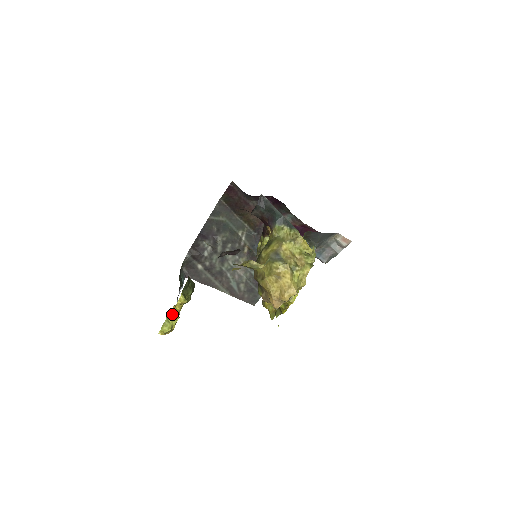
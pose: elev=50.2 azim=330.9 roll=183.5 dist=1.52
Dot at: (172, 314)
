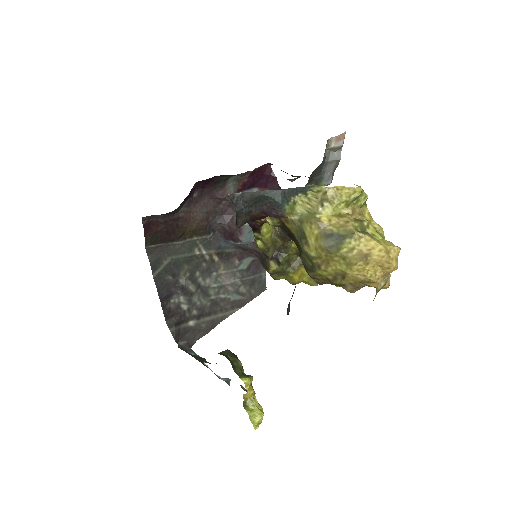
Dot at: occluded
